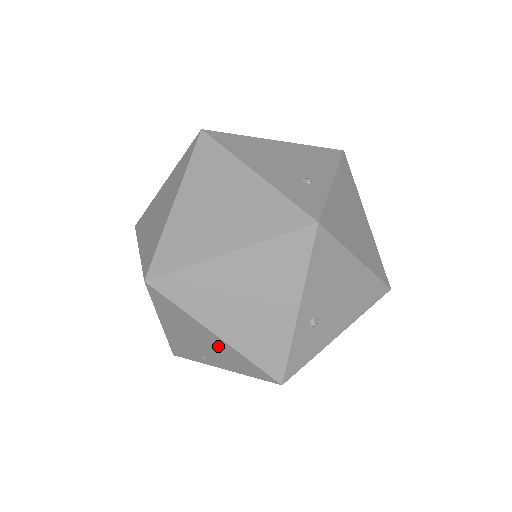
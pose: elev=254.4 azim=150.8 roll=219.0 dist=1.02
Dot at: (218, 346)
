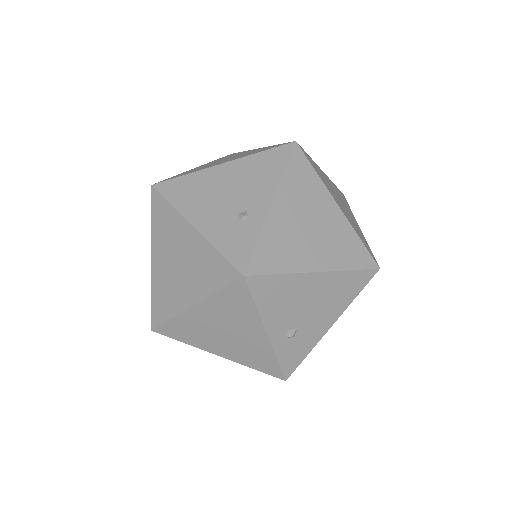
Dot at: occluded
